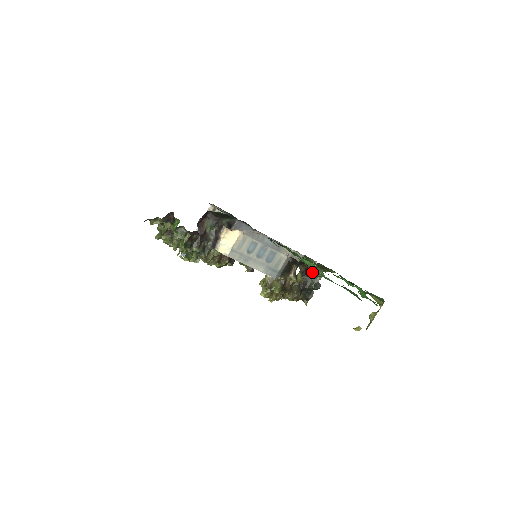
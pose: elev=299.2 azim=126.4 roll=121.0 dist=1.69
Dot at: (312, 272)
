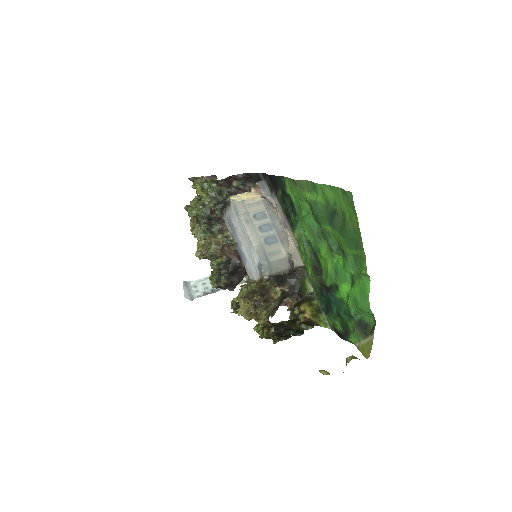
Dot at: (302, 319)
